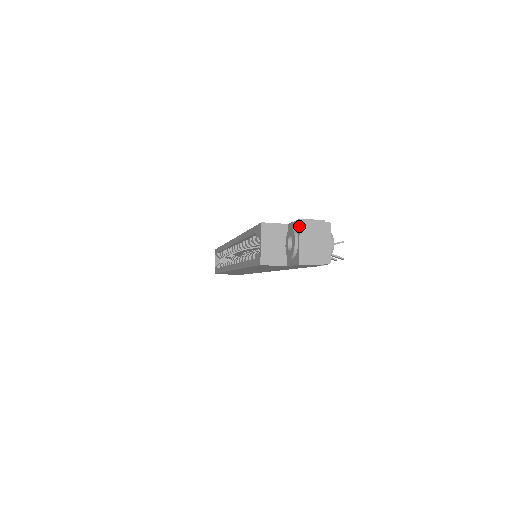
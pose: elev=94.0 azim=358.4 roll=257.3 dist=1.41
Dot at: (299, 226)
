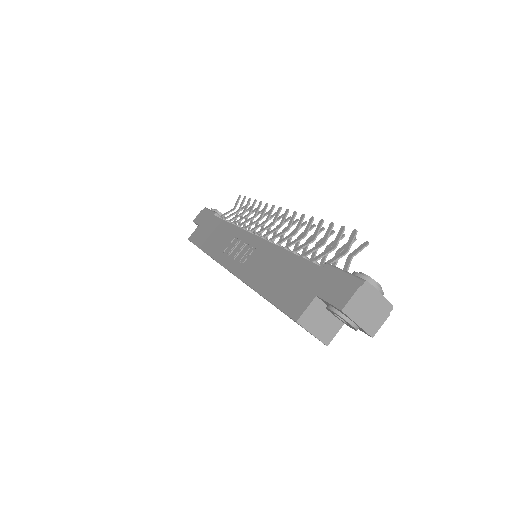
Dot at: (346, 316)
